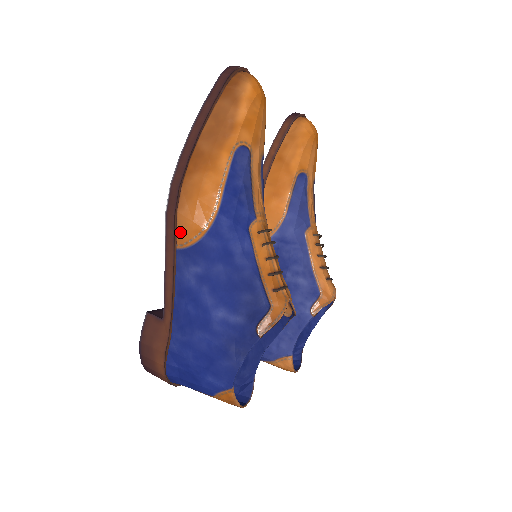
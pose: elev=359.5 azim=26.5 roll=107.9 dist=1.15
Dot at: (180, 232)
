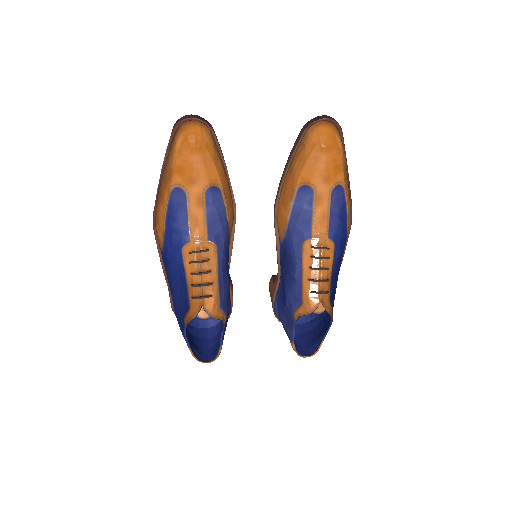
Dot at: (159, 240)
